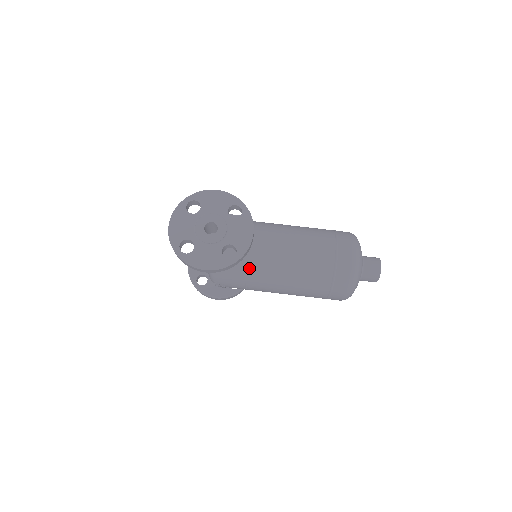
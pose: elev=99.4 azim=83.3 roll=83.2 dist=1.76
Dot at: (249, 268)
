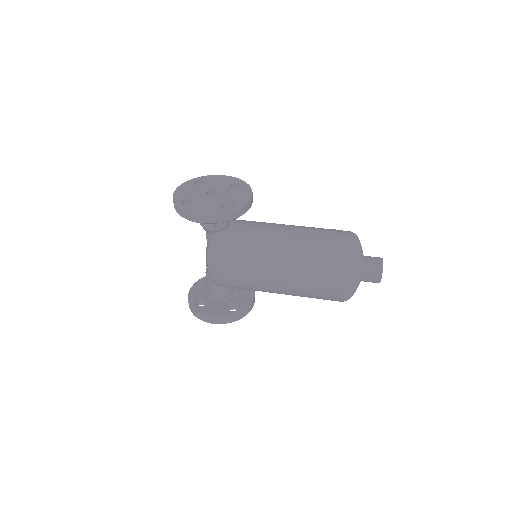
Dot at: (246, 245)
